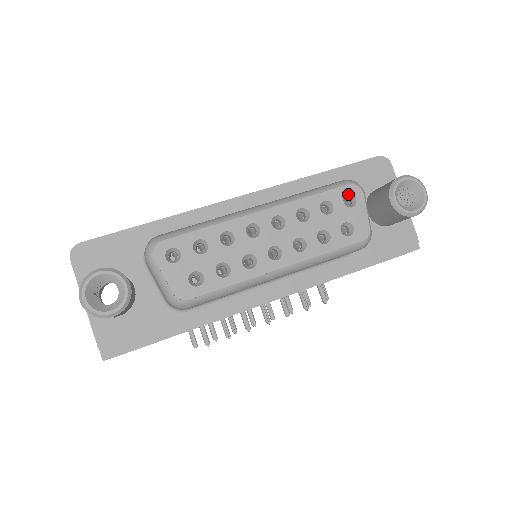
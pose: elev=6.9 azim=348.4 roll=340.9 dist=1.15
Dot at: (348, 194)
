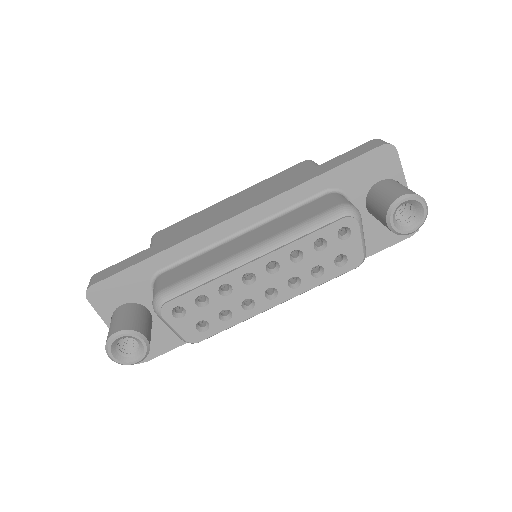
Dot at: (343, 227)
